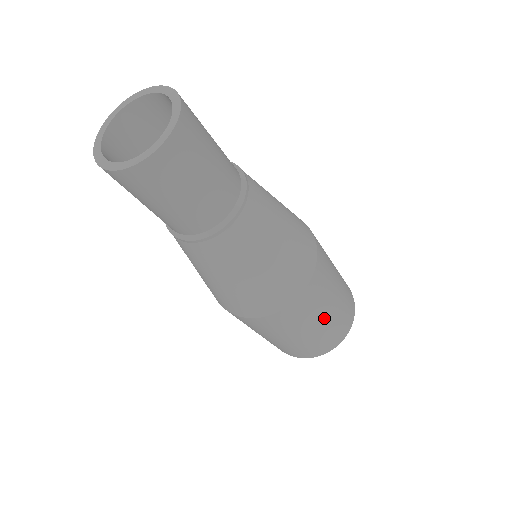
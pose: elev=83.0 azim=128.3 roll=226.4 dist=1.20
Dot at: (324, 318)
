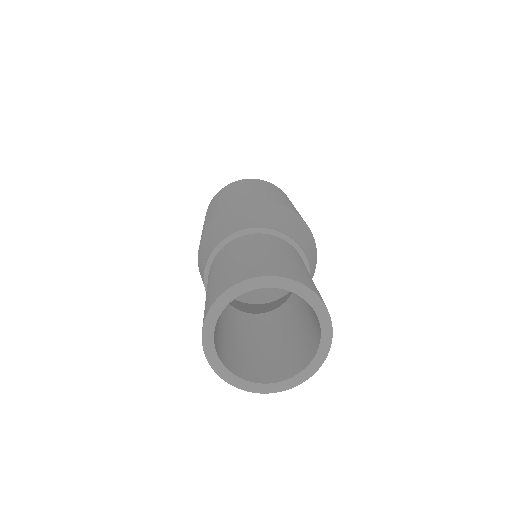
Dot at: occluded
